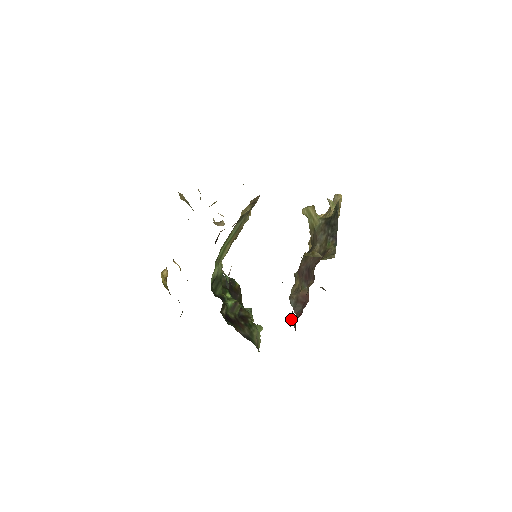
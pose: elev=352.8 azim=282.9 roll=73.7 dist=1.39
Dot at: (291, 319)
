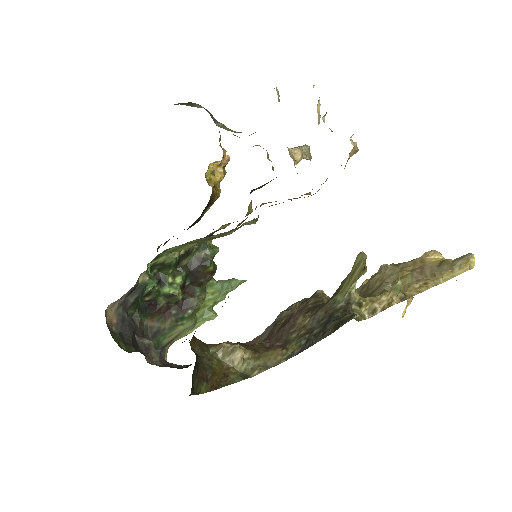
Dot at: occluded
